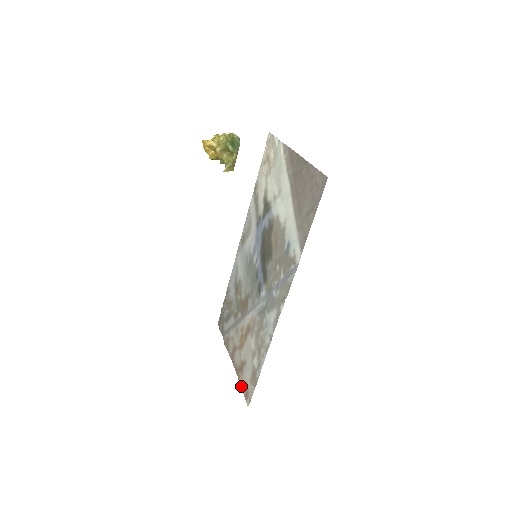
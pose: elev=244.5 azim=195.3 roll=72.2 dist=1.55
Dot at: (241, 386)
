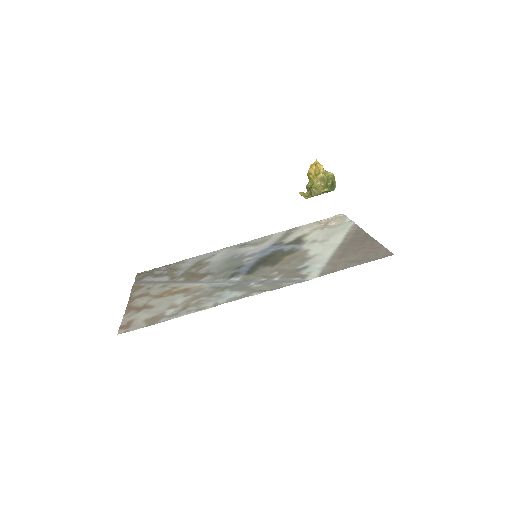
Dot at: (124, 318)
